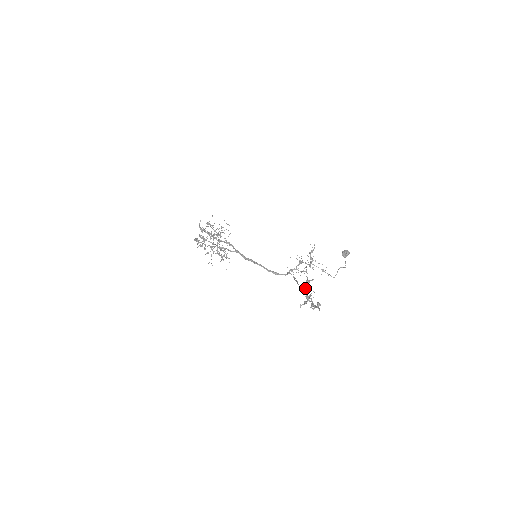
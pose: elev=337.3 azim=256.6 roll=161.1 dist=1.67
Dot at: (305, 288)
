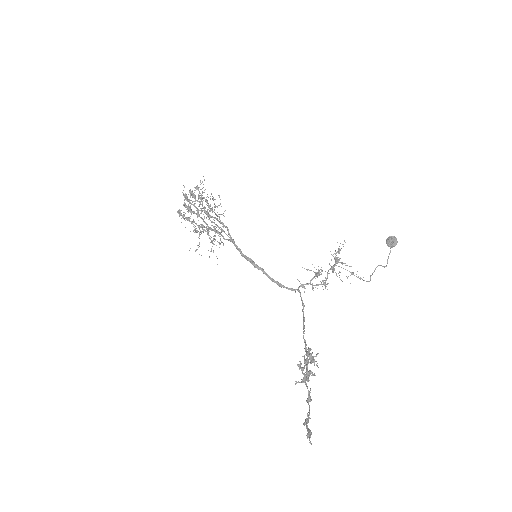
Dot at: occluded
